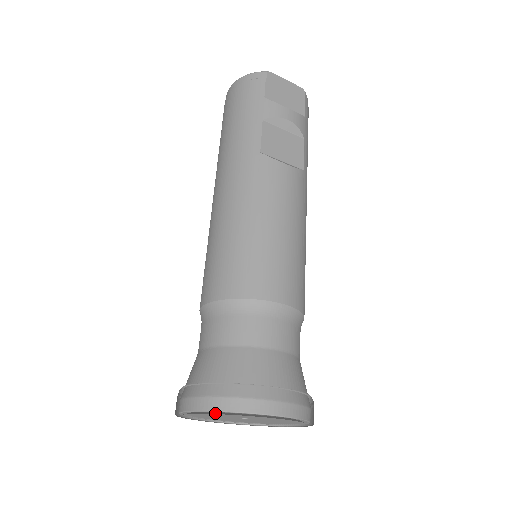
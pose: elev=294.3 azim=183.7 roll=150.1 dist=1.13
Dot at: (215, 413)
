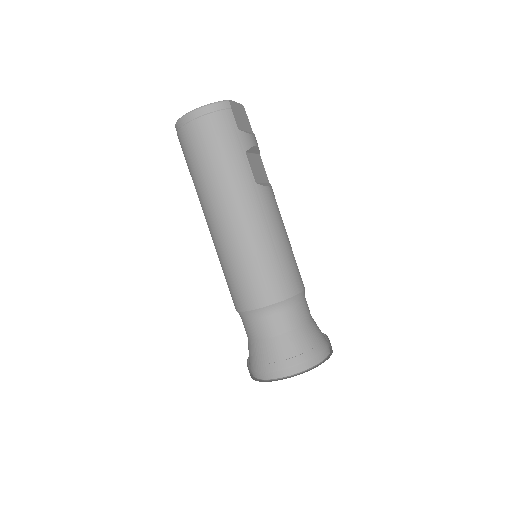
Dot at: (305, 371)
